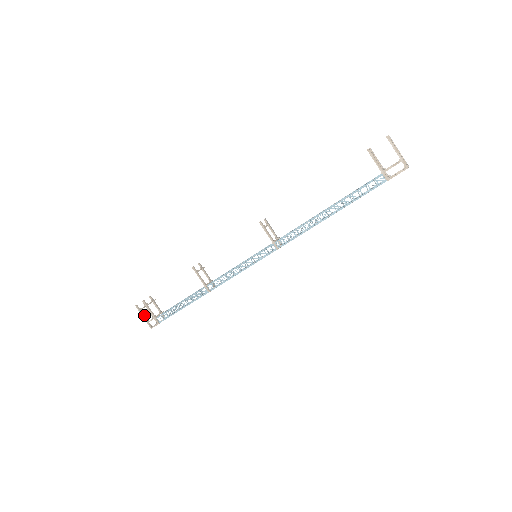
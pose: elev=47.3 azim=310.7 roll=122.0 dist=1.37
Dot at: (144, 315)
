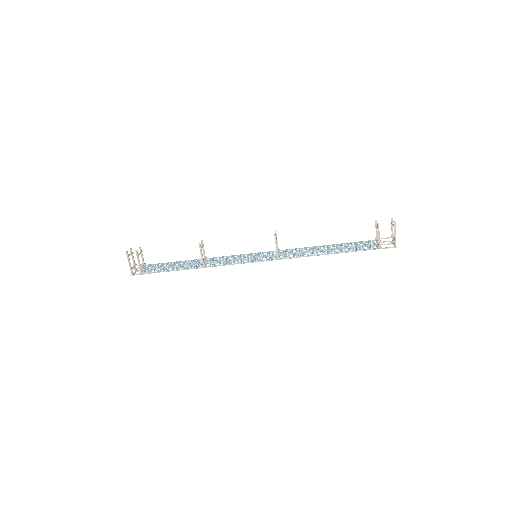
Dot at: occluded
